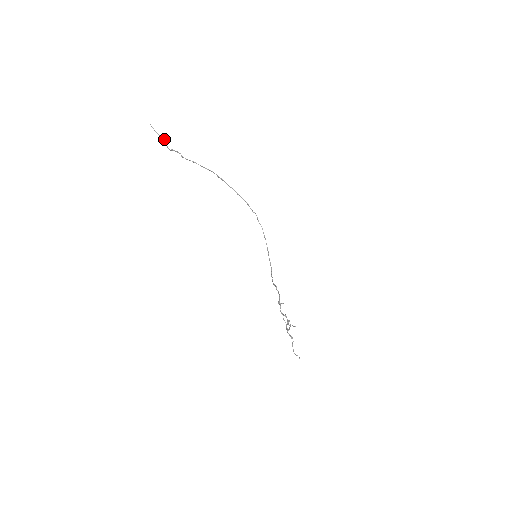
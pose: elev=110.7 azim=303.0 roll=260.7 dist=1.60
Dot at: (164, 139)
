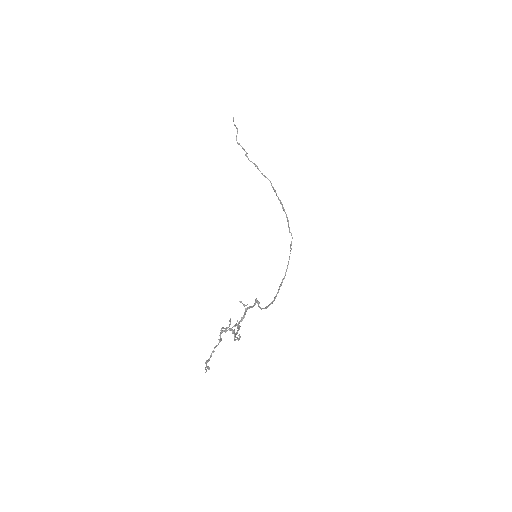
Dot at: (237, 129)
